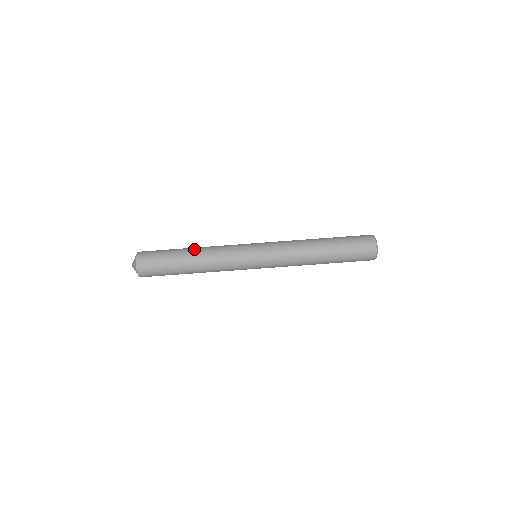
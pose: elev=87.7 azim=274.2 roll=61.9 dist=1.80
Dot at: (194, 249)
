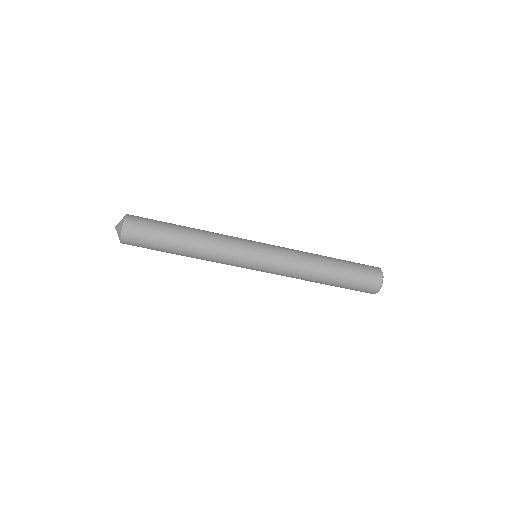
Dot at: (190, 243)
